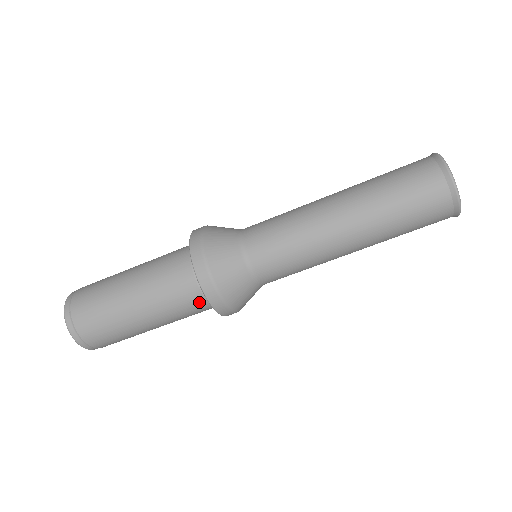
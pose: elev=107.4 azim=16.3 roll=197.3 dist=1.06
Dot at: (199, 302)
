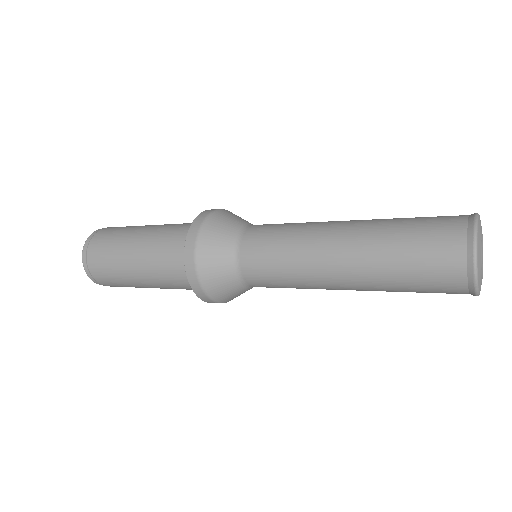
Dot at: (181, 259)
